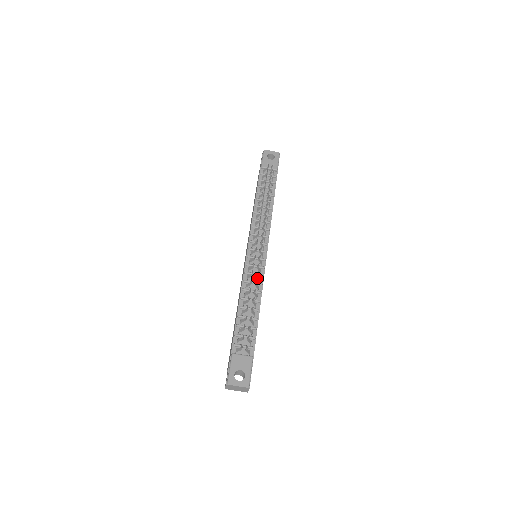
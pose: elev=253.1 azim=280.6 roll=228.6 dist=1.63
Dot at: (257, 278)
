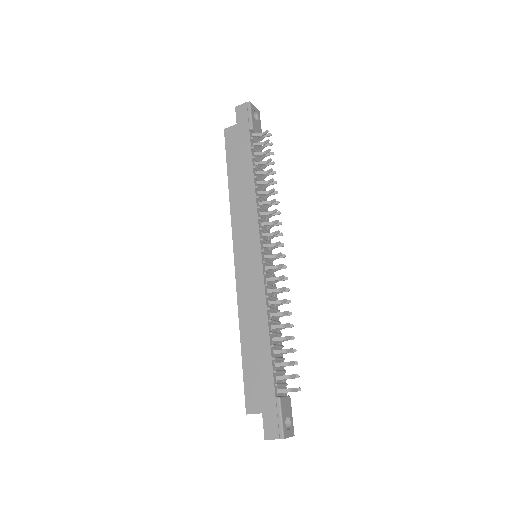
Dot at: (278, 293)
